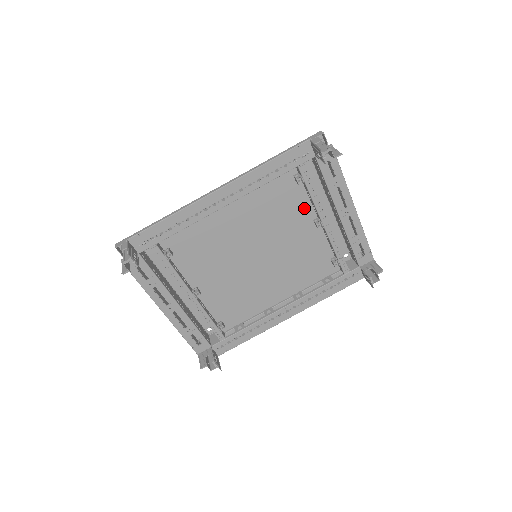
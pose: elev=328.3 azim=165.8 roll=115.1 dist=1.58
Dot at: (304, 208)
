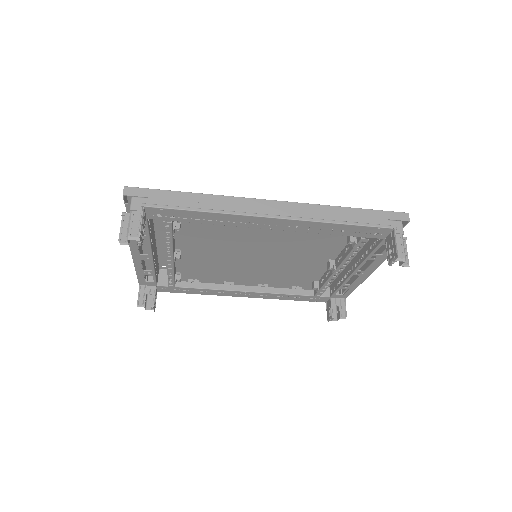
Dot at: (332, 251)
